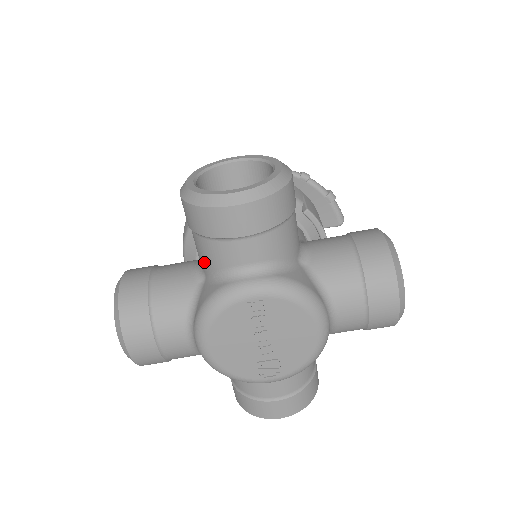
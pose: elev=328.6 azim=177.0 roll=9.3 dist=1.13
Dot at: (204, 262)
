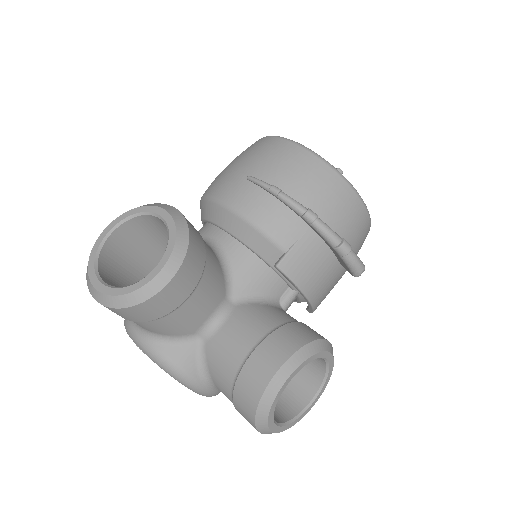
Dot at: occluded
